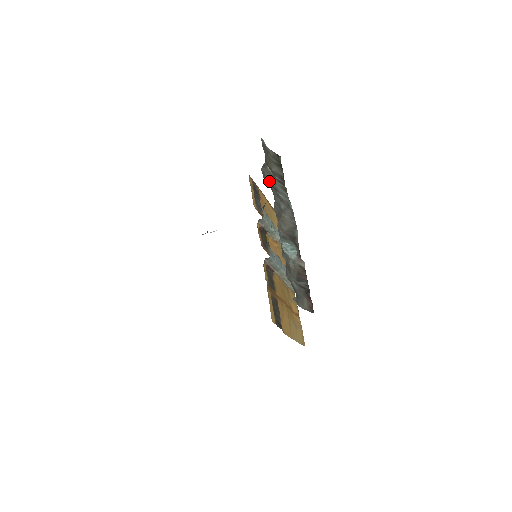
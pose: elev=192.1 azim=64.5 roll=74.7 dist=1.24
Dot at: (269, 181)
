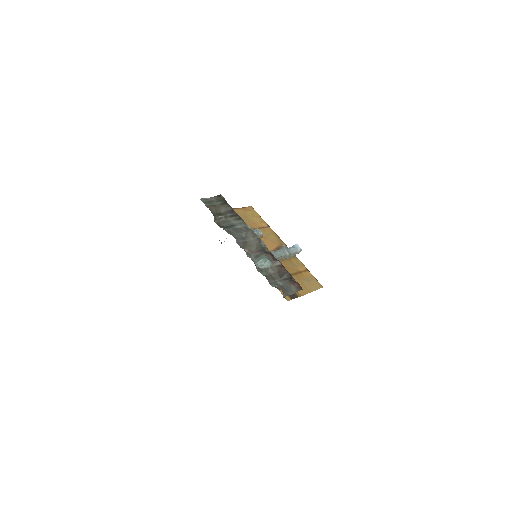
Dot at: (225, 224)
